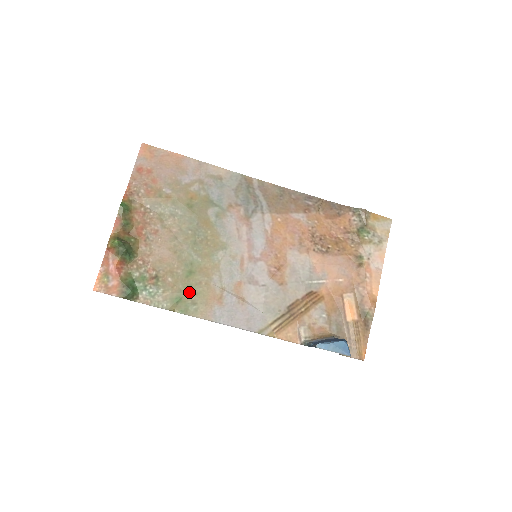
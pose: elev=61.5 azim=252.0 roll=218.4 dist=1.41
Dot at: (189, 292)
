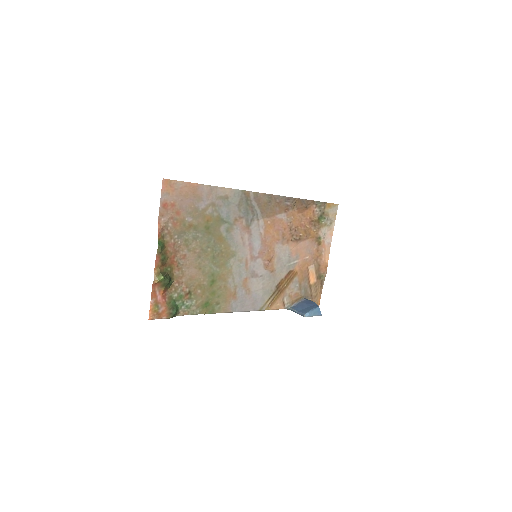
Dot at: (214, 297)
